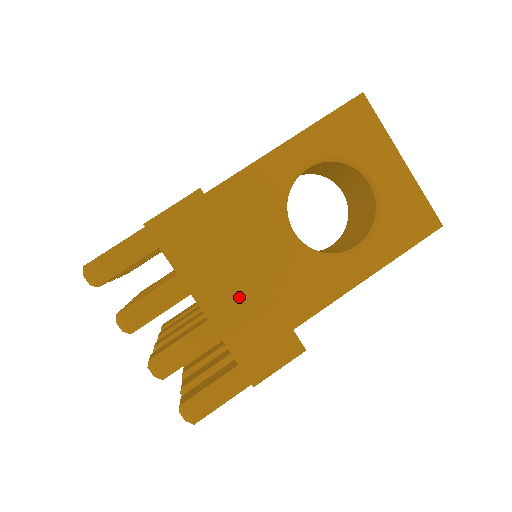
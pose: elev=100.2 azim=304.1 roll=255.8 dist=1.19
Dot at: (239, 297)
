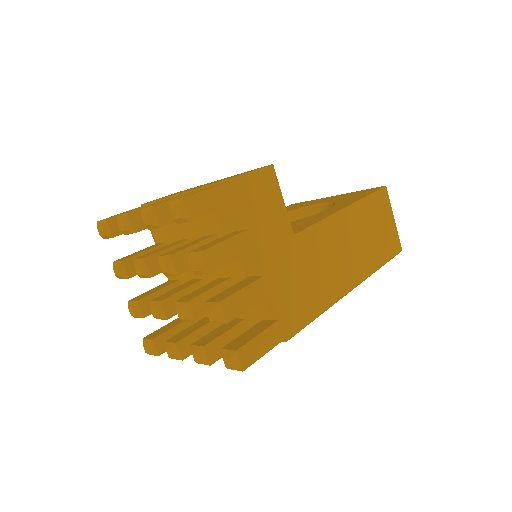
Dot at: occluded
